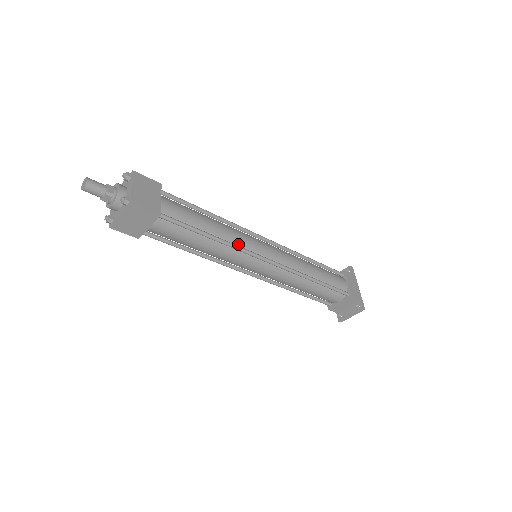
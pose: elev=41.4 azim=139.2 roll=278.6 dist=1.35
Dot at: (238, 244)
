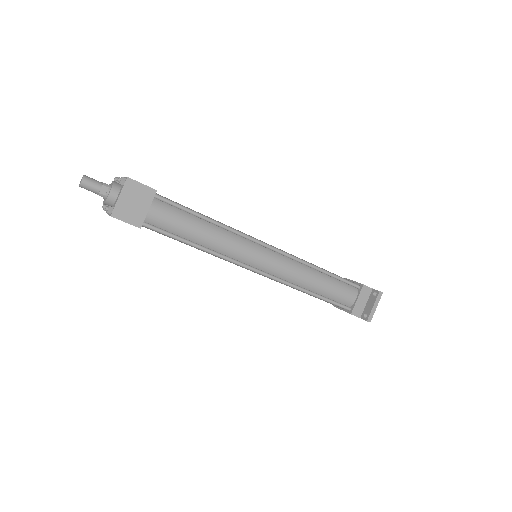
Dot at: occluded
